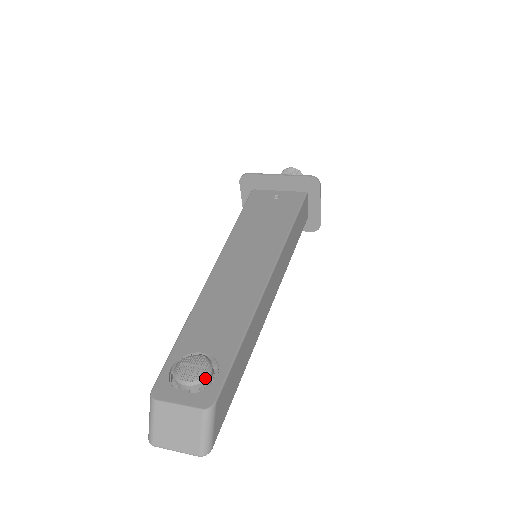
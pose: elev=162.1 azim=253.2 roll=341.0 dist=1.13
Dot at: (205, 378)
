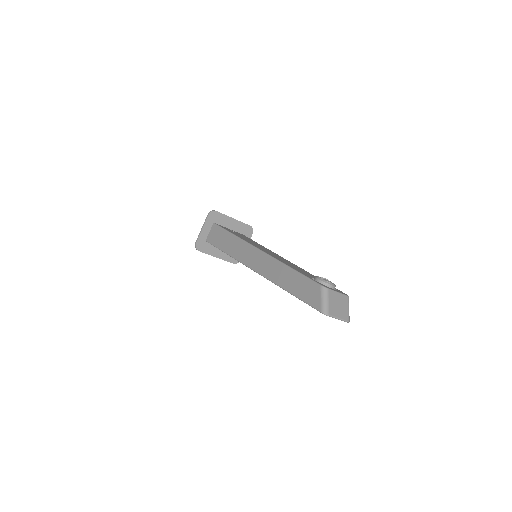
Dot at: (335, 285)
